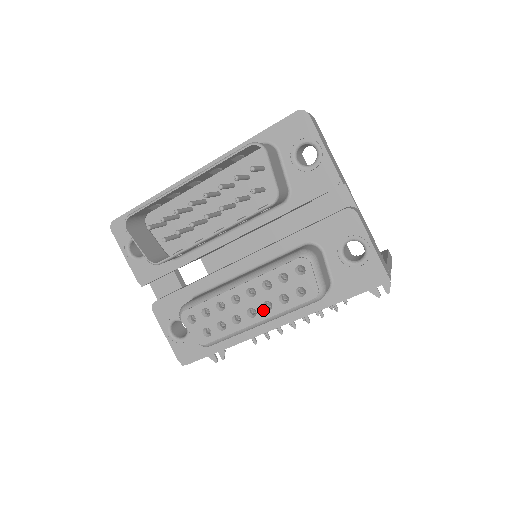
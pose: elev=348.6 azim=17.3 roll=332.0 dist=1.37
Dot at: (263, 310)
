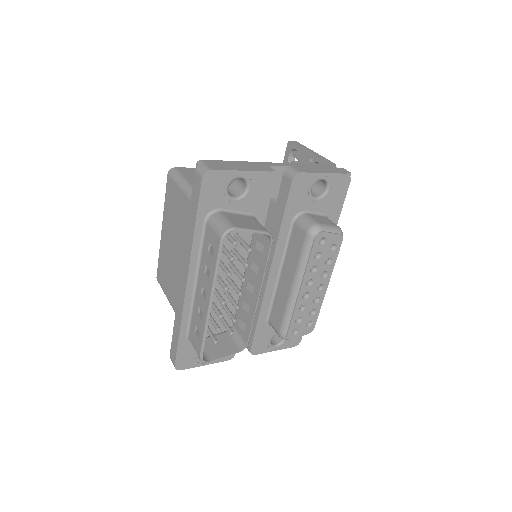
Dot at: (324, 279)
